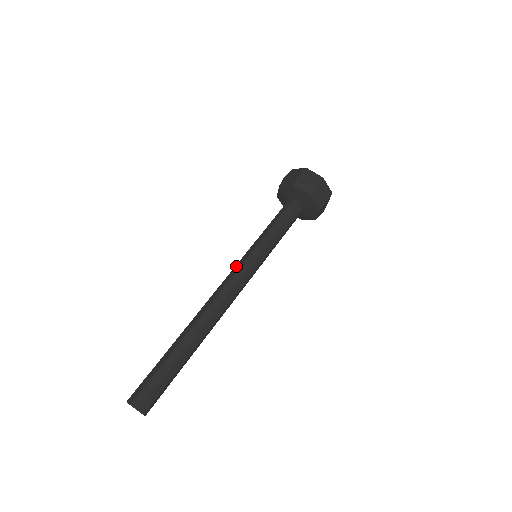
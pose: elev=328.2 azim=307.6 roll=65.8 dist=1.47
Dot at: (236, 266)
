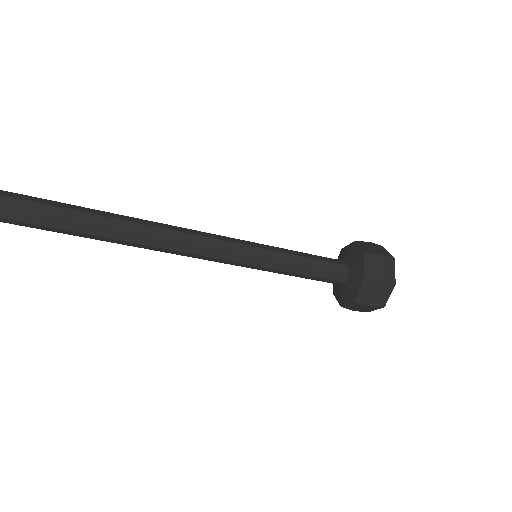
Dot at: (230, 238)
